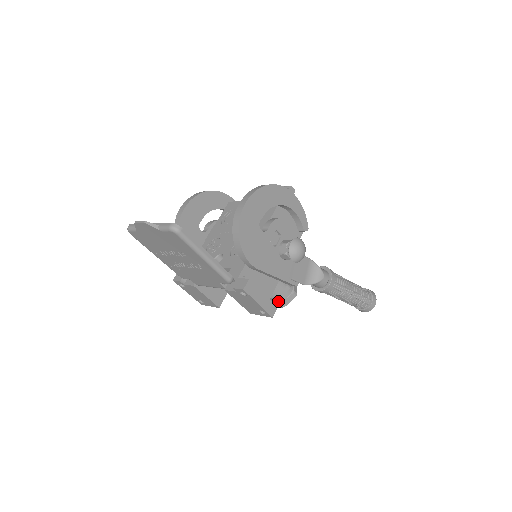
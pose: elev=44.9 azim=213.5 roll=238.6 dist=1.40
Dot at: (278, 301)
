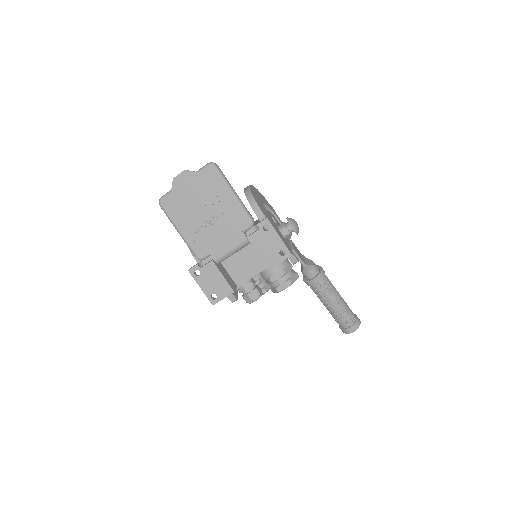
Dot at: (286, 278)
